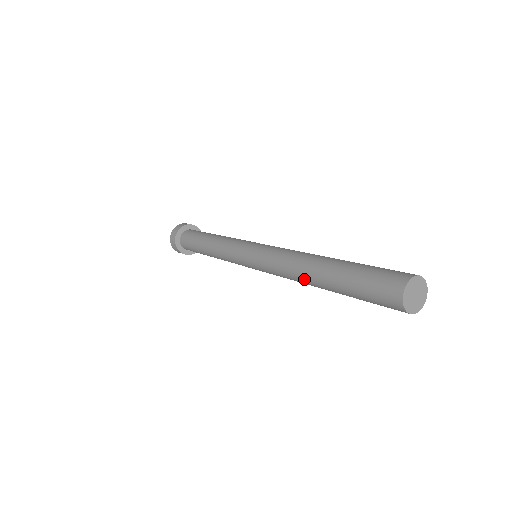
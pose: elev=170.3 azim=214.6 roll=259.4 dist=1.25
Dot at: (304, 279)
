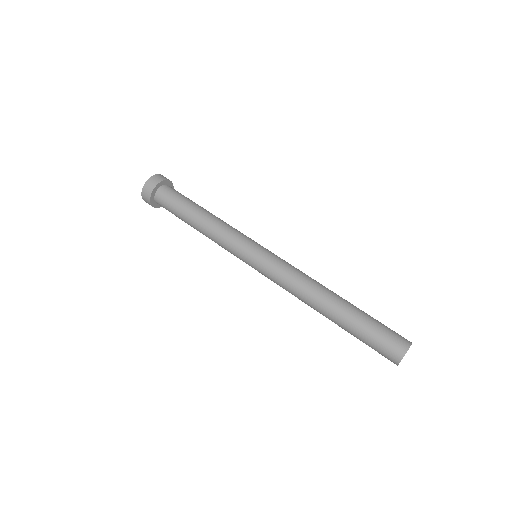
Dot at: (314, 305)
